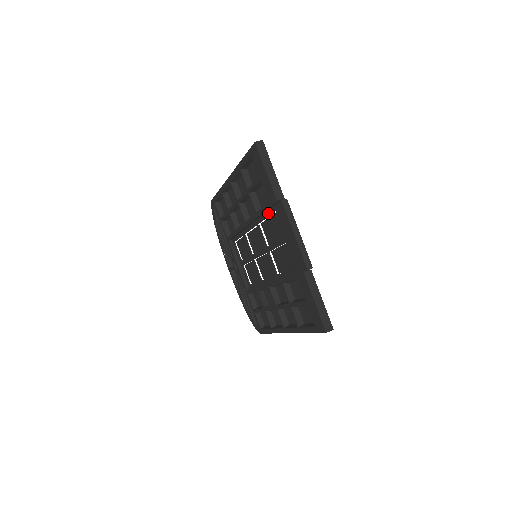
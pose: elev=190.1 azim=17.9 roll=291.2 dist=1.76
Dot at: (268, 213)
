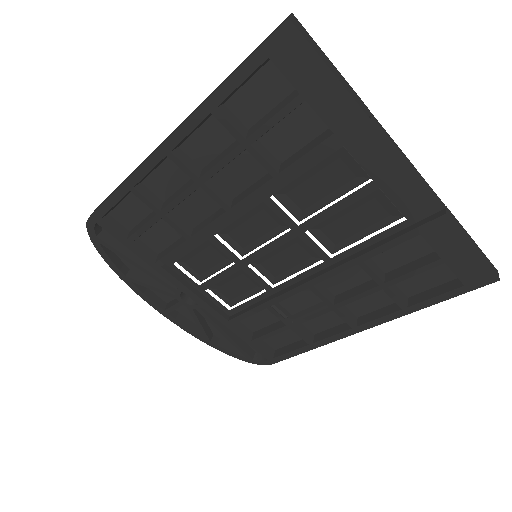
Dot at: (313, 161)
